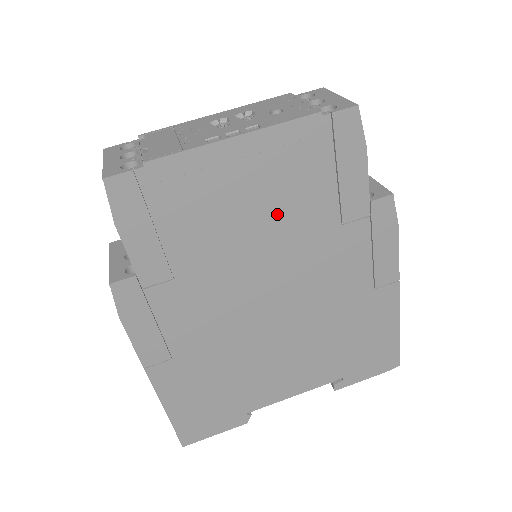
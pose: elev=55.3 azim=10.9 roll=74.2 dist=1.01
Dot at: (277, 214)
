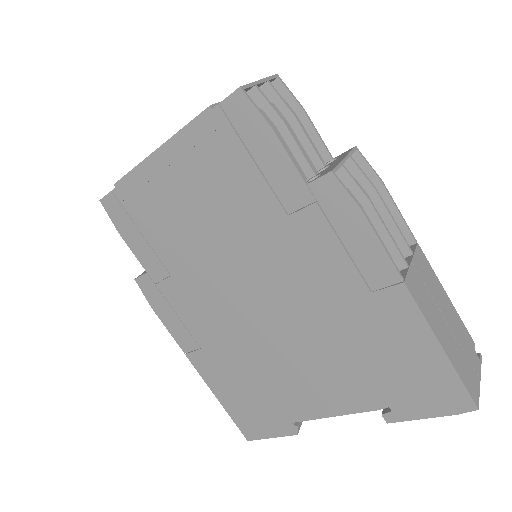
Dot at: (220, 211)
